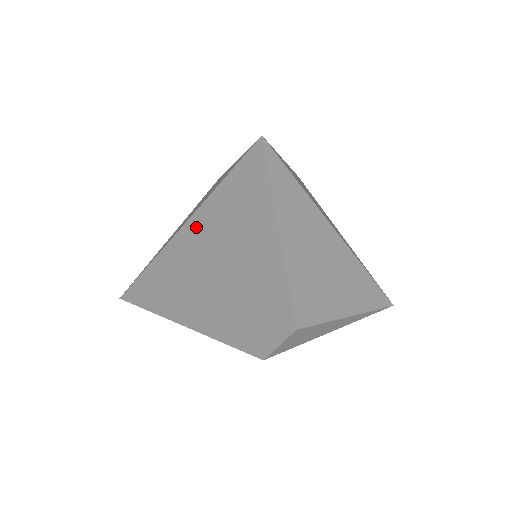
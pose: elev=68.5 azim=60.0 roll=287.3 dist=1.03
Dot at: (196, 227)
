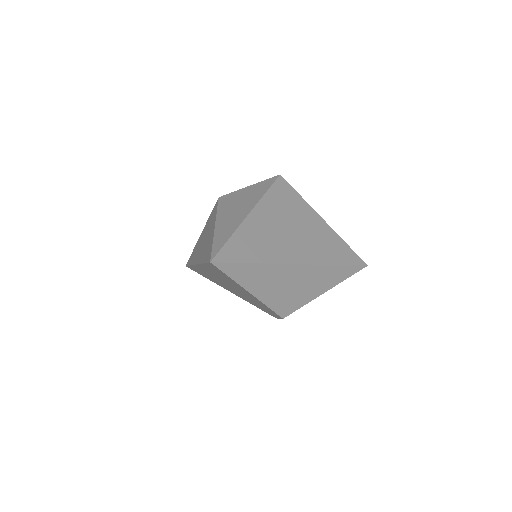
Dot at: (204, 268)
